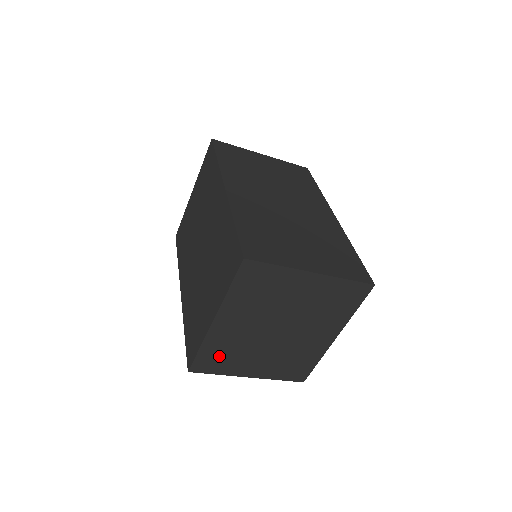
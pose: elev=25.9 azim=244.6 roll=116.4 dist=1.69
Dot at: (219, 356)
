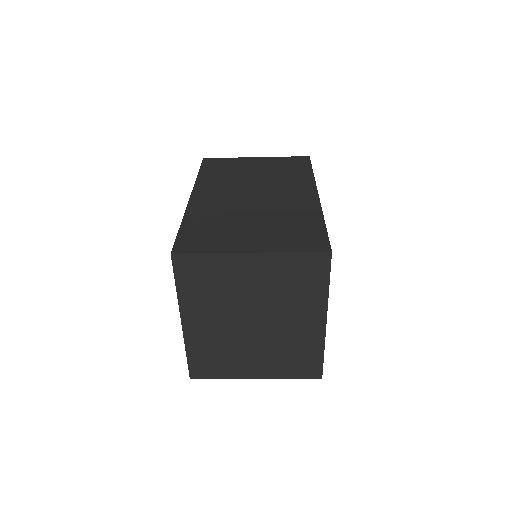
Dot at: (210, 359)
